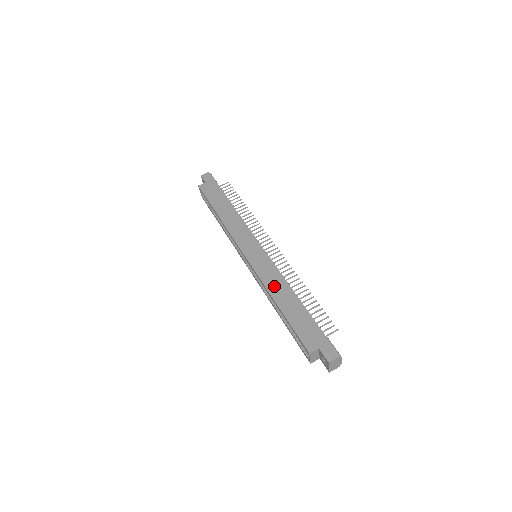
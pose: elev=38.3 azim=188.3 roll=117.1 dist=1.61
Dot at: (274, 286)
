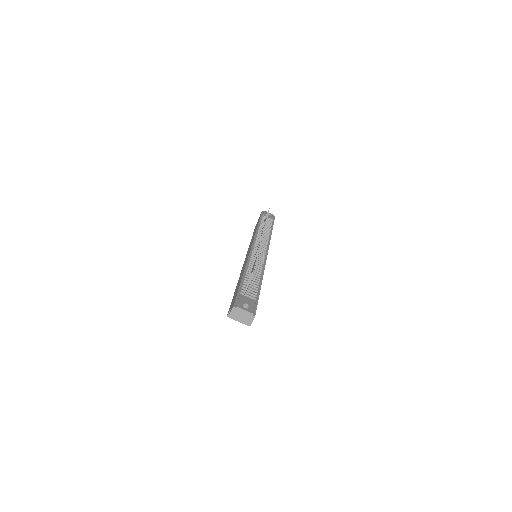
Dot at: occluded
